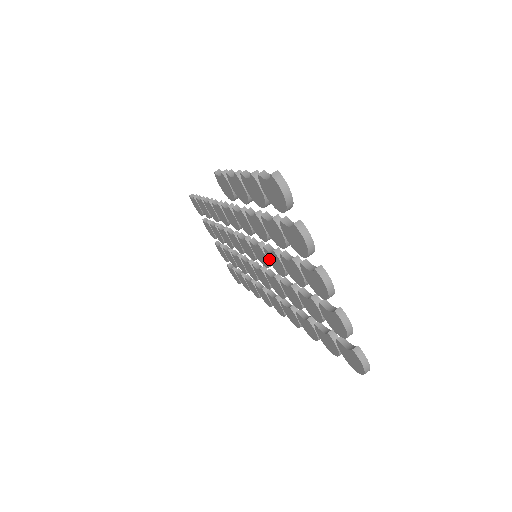
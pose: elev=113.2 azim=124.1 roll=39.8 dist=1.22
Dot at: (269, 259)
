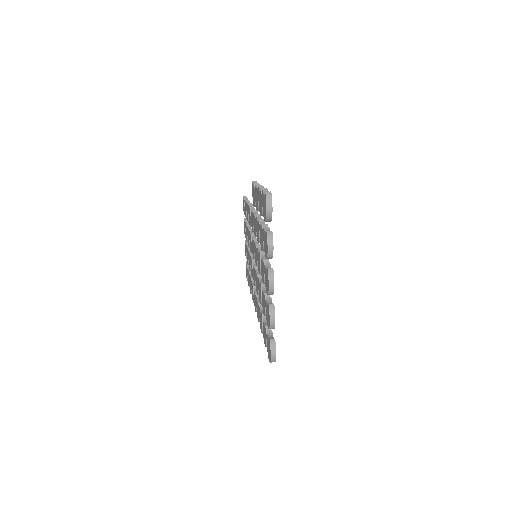
Dot at: occluded
